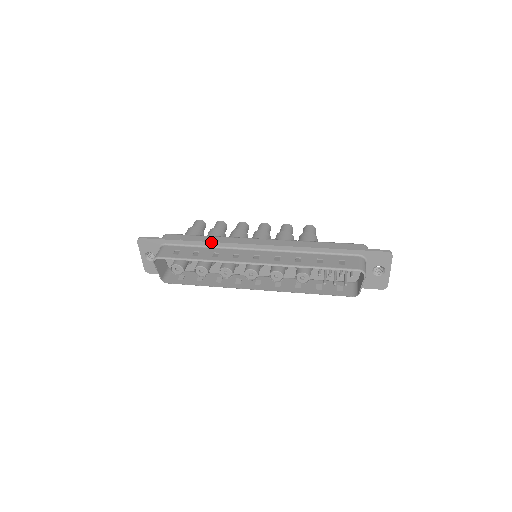
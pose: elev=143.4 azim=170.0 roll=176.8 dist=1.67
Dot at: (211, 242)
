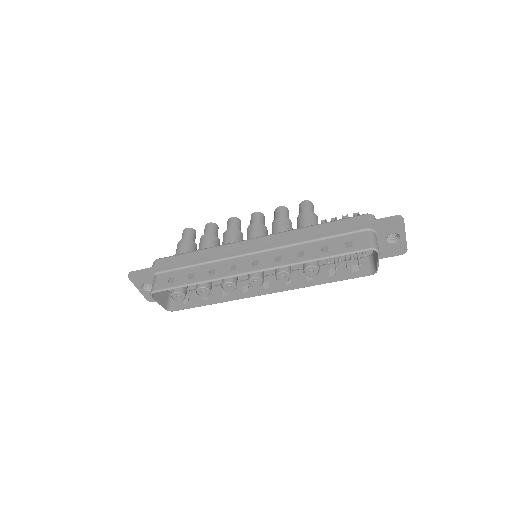
Dot at: (203, 258)
